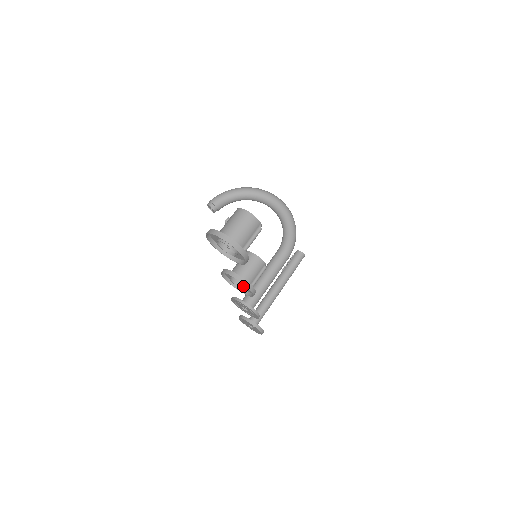
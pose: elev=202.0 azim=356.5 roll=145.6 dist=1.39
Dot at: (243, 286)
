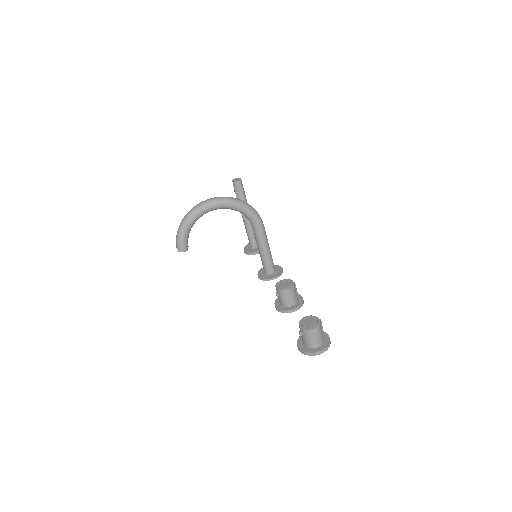
Dot at: occluded
